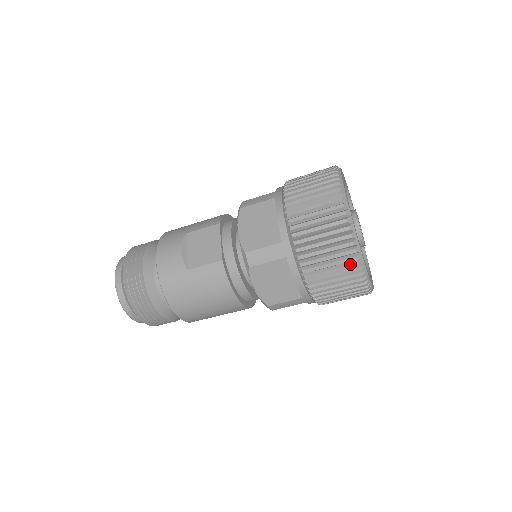
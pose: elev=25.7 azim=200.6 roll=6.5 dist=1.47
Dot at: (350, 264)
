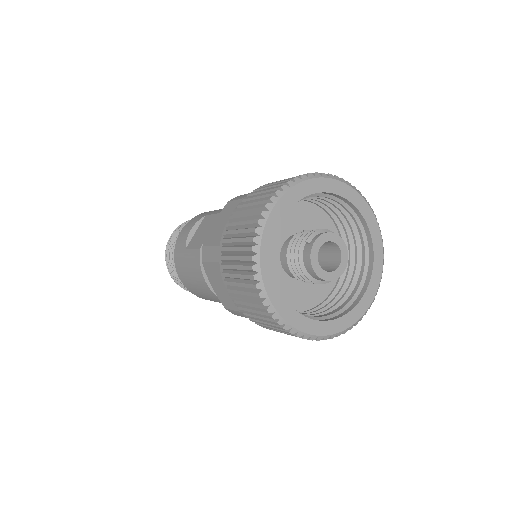
Dot at: (253, 291)
